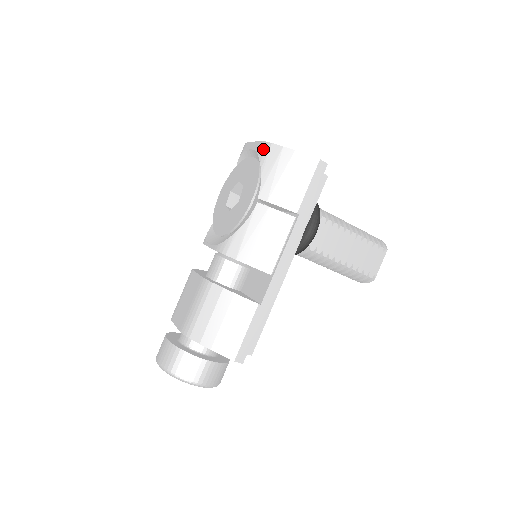
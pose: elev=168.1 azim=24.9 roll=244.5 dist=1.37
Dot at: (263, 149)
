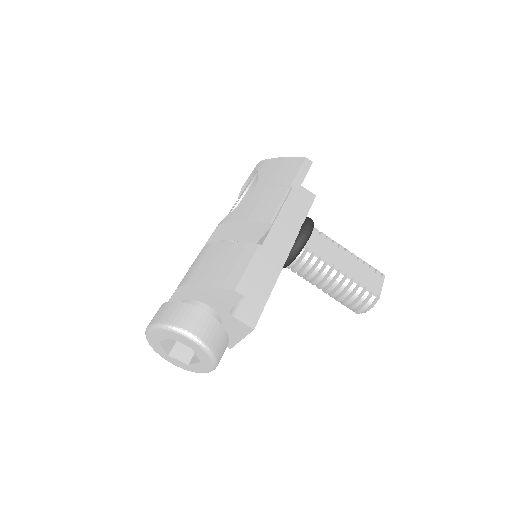
Dot at: (259, 164)
